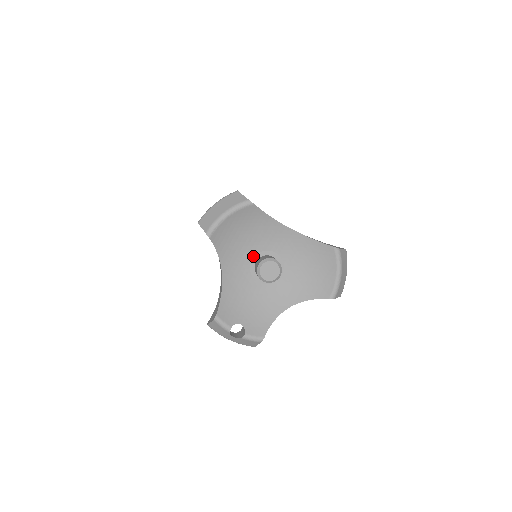
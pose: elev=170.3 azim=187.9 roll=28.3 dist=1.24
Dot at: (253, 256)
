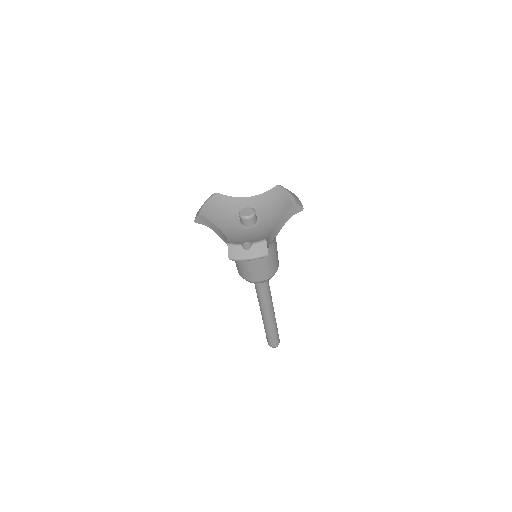
Dot at: (237, 220)
